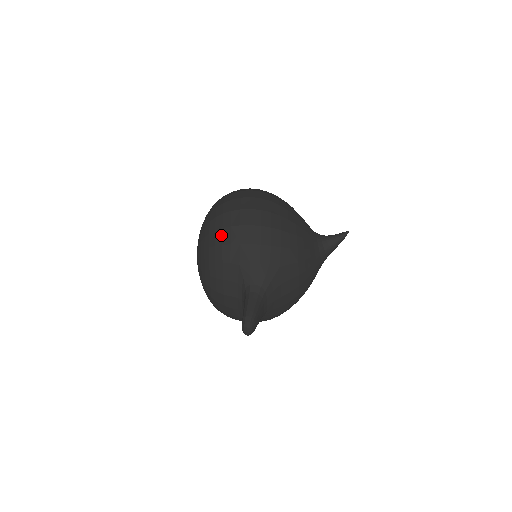
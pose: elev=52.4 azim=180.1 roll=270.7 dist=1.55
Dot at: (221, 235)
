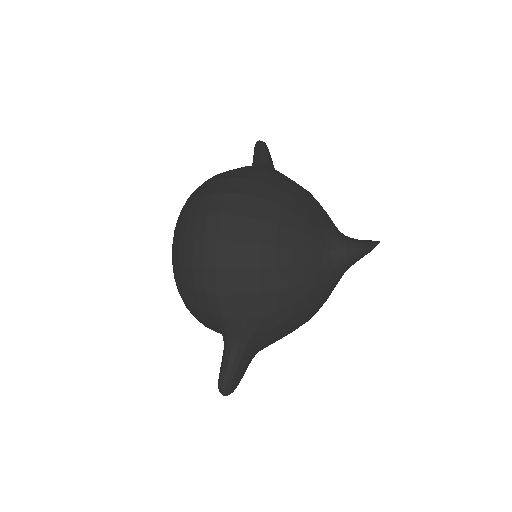
Dot at: (184, 274)
